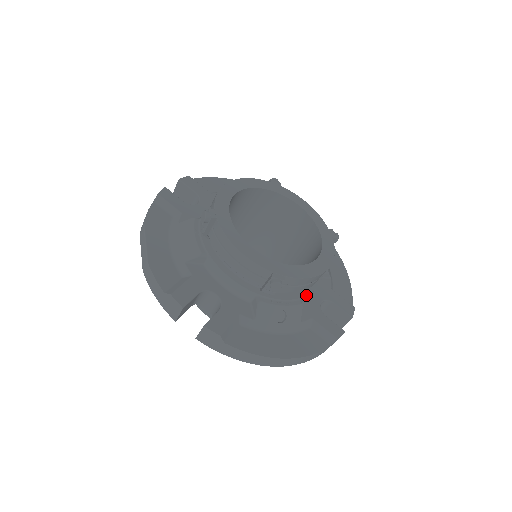
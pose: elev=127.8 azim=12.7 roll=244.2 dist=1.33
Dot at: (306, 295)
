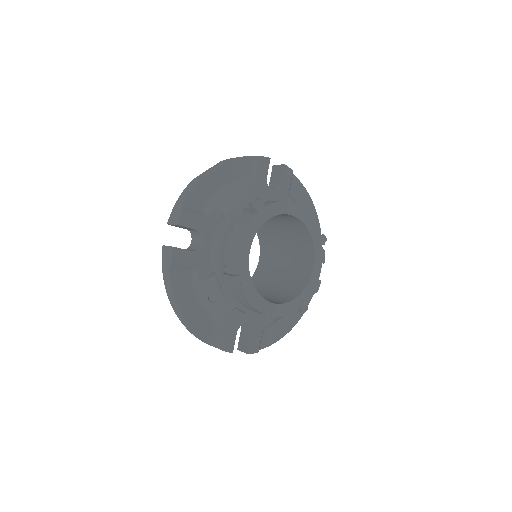
Dot at: (242, 309)
